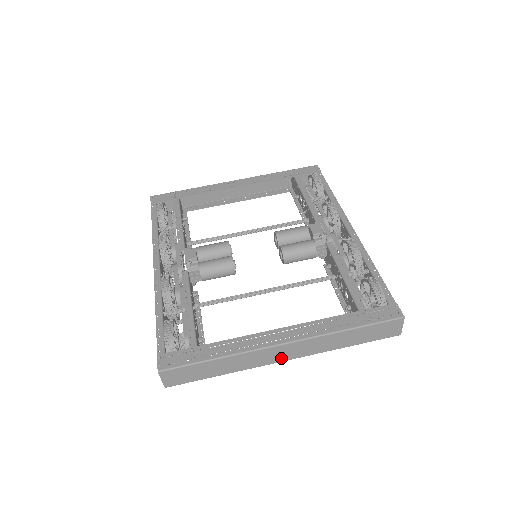
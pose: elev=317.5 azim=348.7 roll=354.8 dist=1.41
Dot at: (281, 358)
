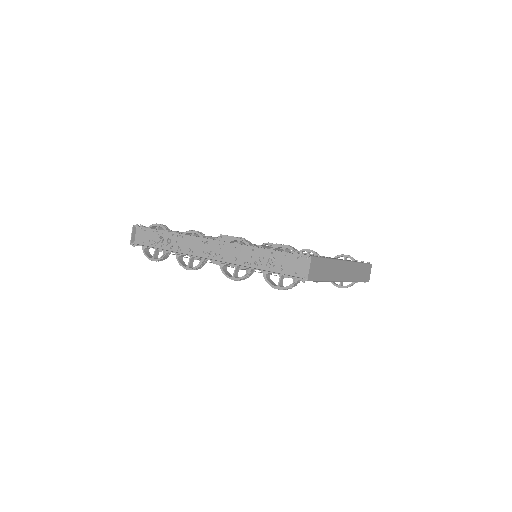
Dot at: (343, 277)
